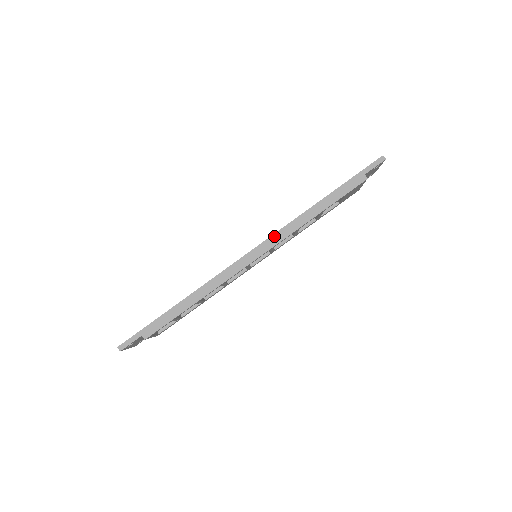
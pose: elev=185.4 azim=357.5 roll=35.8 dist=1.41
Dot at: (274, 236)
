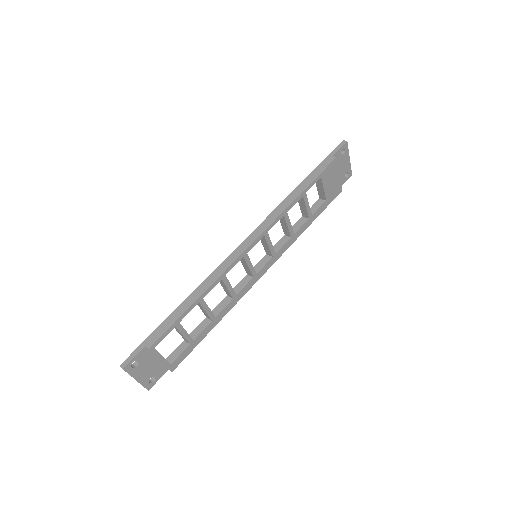
Dot at: (264, 222)
